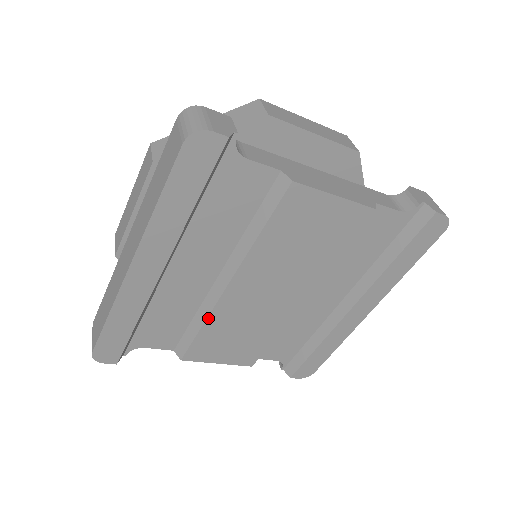
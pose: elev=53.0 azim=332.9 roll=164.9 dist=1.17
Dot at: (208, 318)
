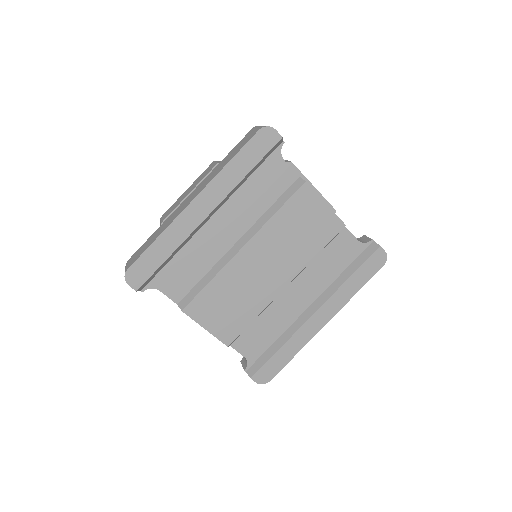
Dot at: (218, 273)
